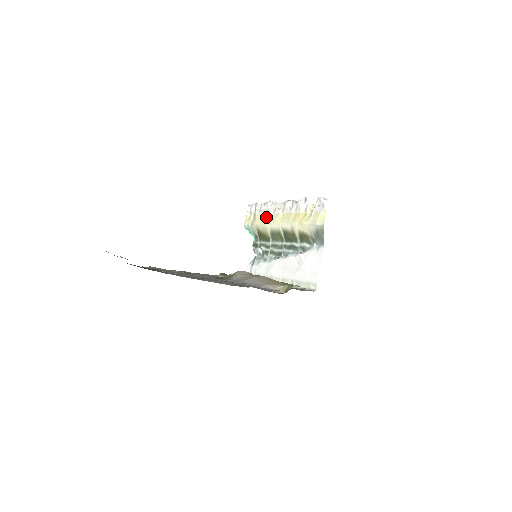
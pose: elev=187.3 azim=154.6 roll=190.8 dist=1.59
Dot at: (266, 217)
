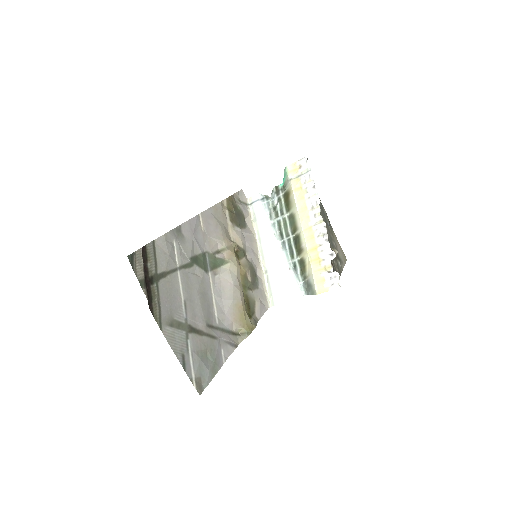
Dot at: (302, 201)
